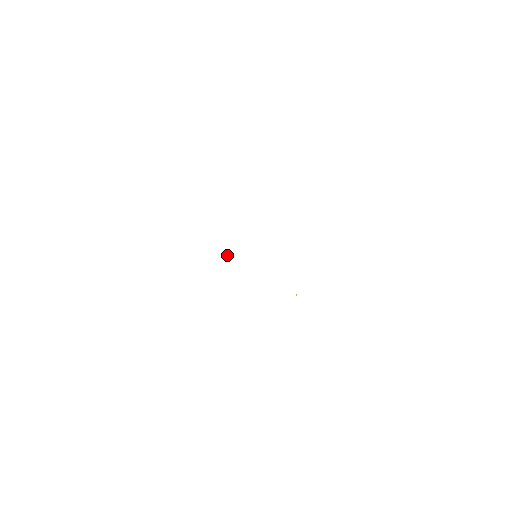
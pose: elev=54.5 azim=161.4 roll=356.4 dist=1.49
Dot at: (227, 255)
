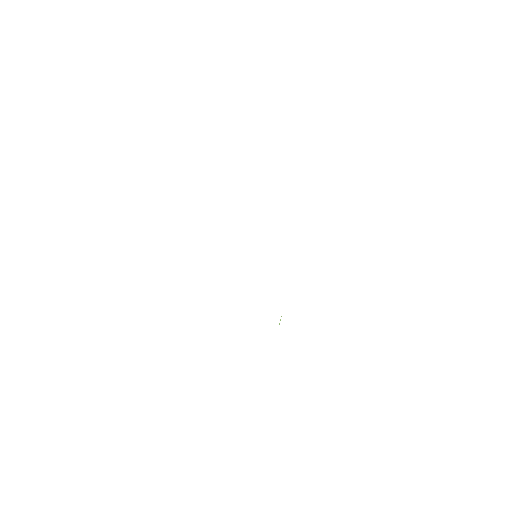
Dot at: occluded
